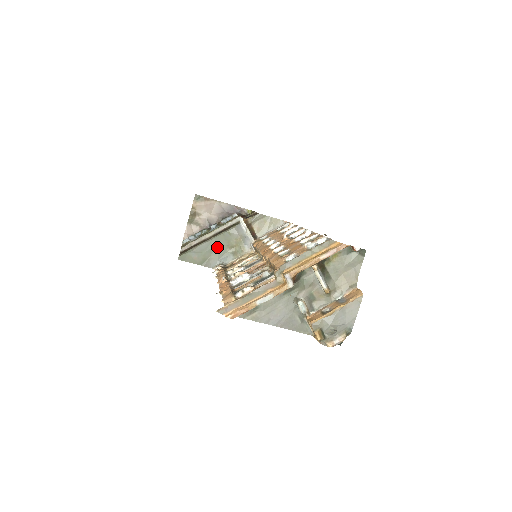
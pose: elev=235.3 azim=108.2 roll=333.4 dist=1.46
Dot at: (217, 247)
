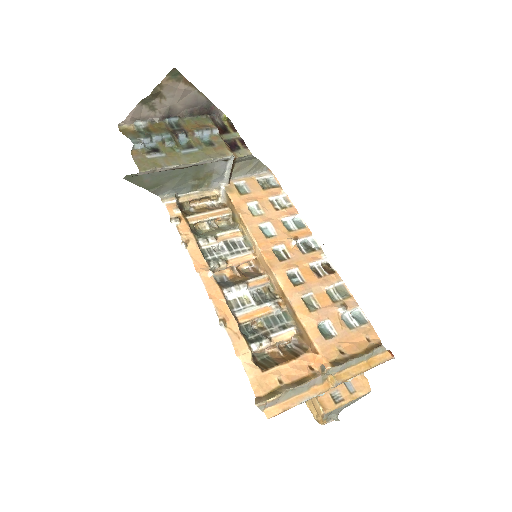
Dot at: (181, 175)
